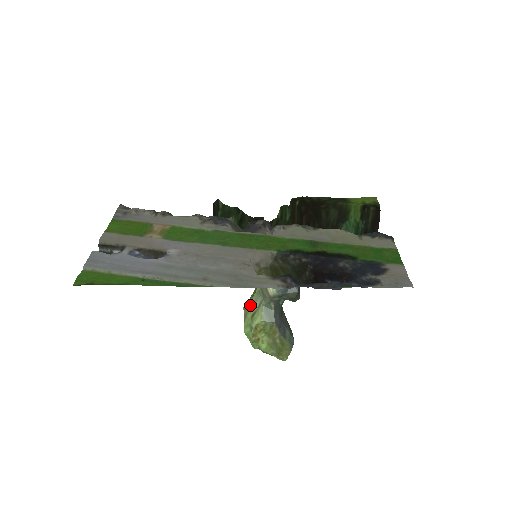
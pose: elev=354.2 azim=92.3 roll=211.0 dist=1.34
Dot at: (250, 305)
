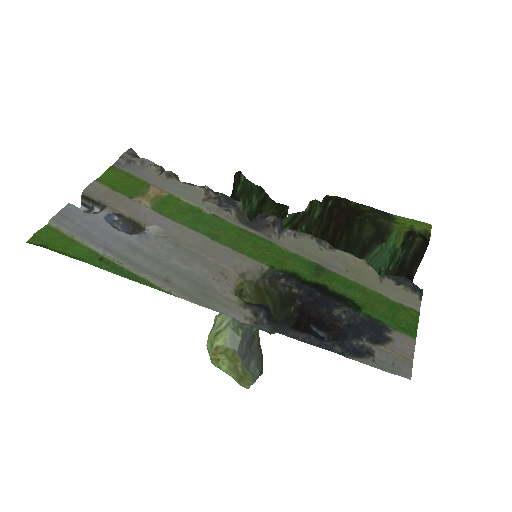
Dot at: (218, 321)
